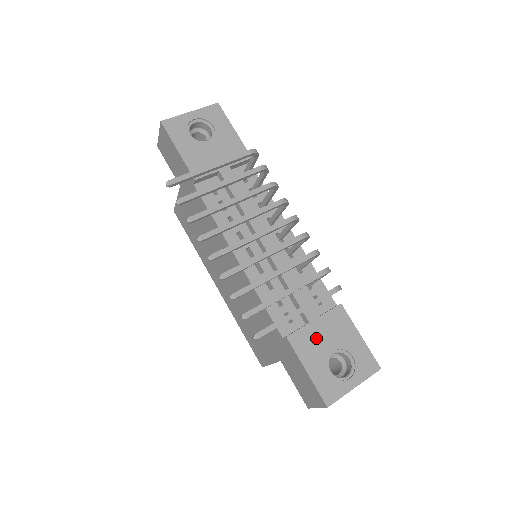
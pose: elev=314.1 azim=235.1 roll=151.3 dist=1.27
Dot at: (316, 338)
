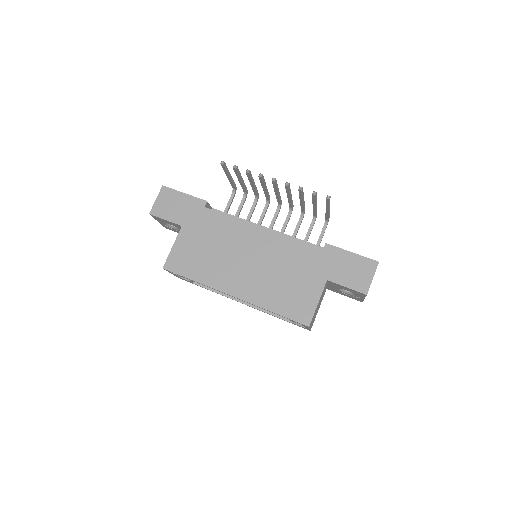
Dot at: occluded
